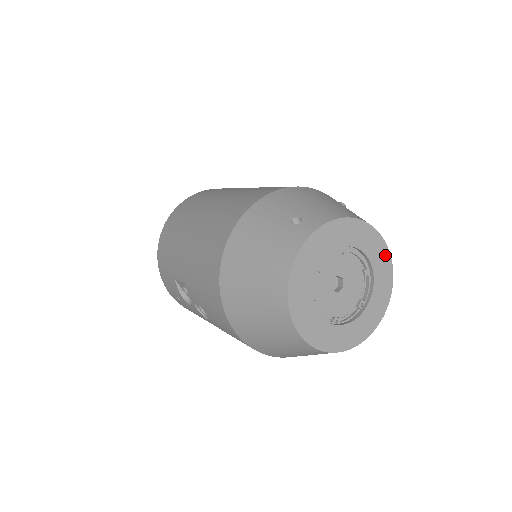
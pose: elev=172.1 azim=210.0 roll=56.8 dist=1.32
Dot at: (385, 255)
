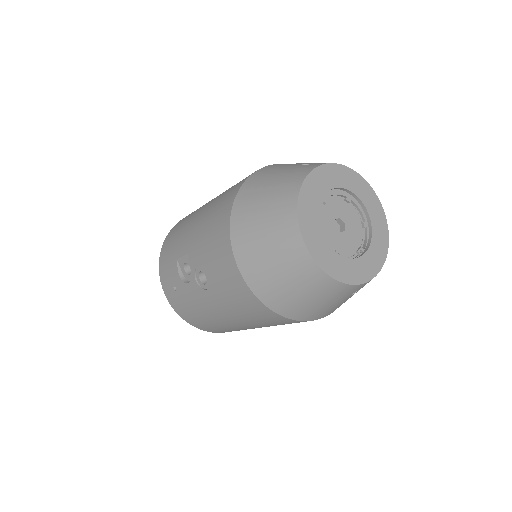
Dot at: (381, 215)
